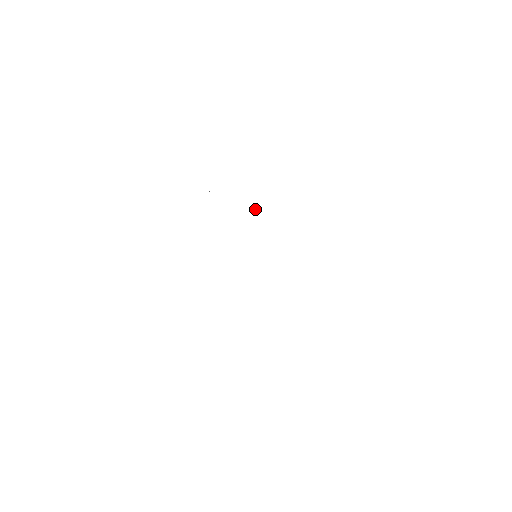
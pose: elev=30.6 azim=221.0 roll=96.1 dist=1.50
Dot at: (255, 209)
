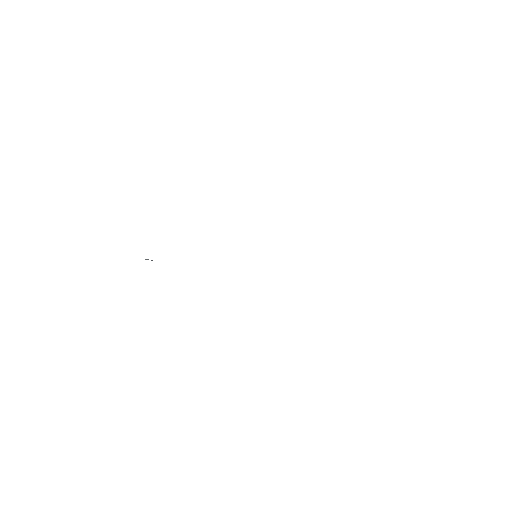
Dot at: occluded
